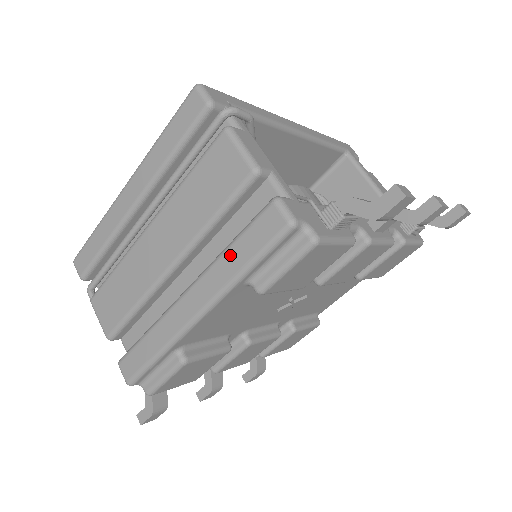
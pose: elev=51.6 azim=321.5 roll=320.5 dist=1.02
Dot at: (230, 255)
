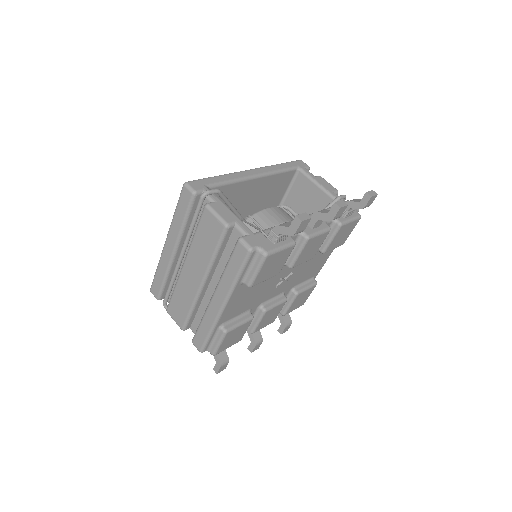
Dot at: (228, 272)
